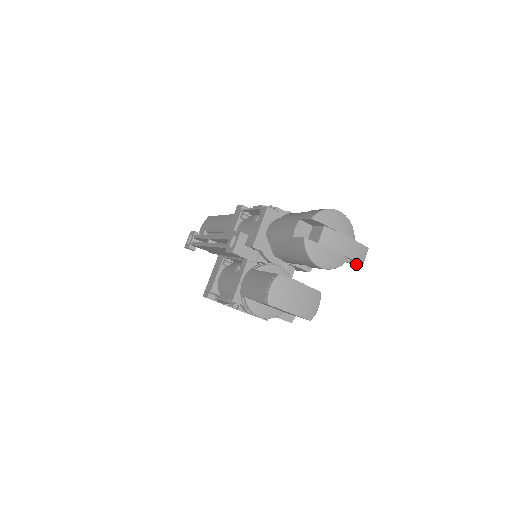
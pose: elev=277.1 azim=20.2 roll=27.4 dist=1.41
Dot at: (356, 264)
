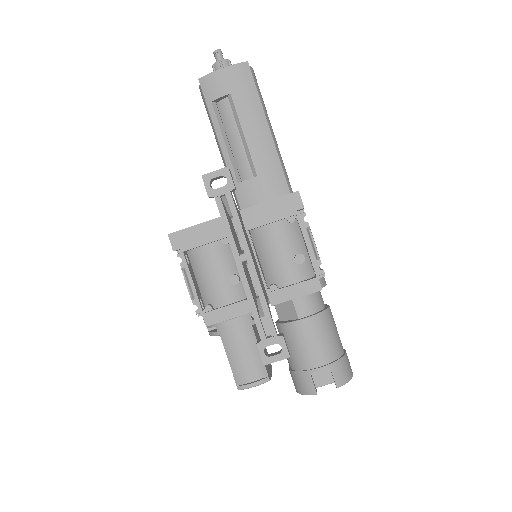
Dot at: occluded
